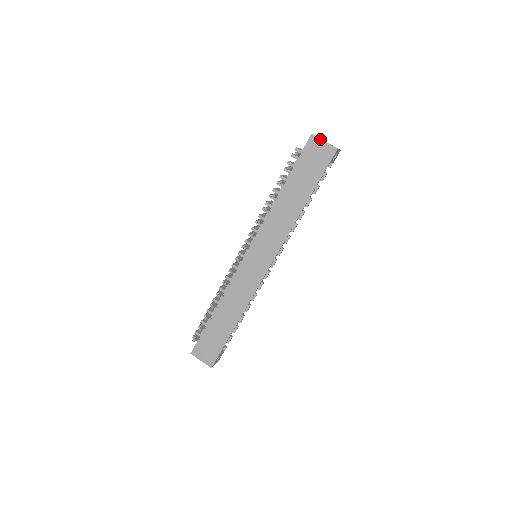
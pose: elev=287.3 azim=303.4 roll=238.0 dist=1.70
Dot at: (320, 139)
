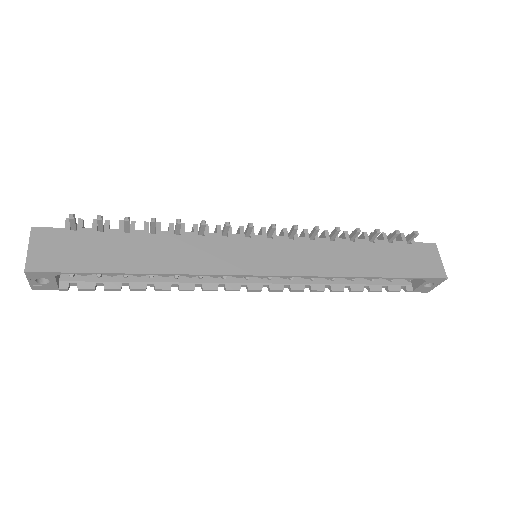
Dot at: (439, 254)
